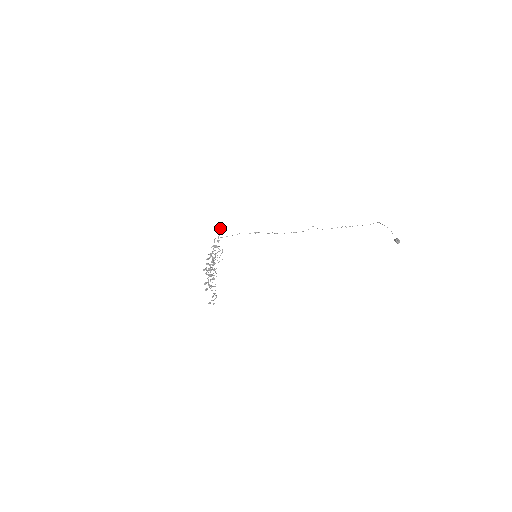
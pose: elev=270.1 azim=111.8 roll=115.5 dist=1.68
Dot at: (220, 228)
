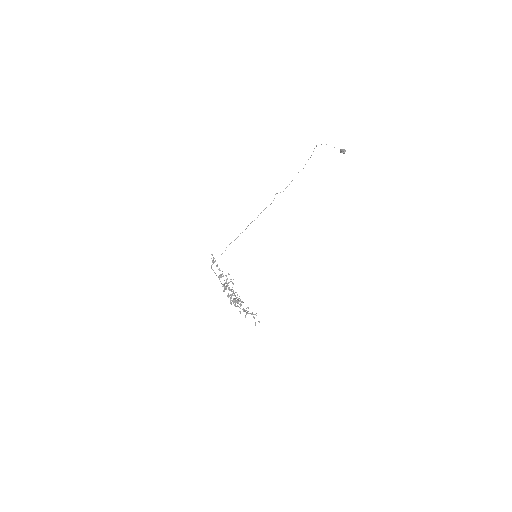
Dot at: (213, 258)
